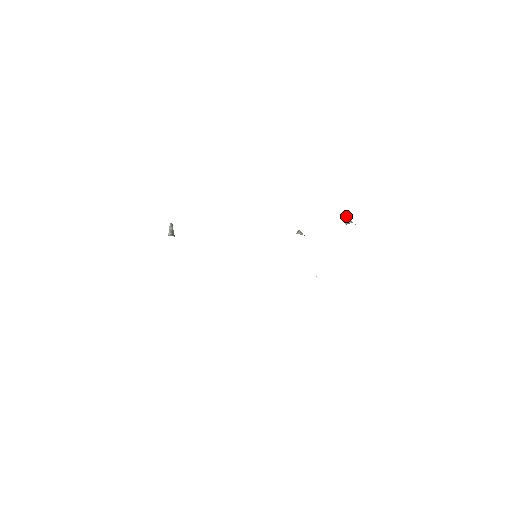
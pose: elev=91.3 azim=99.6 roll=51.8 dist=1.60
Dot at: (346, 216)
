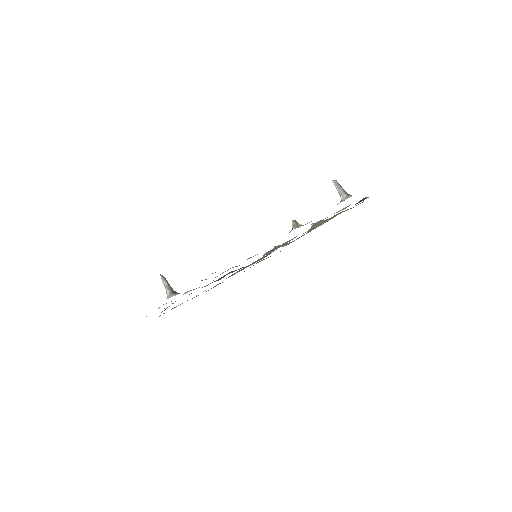
Dot at: (338, 187)
